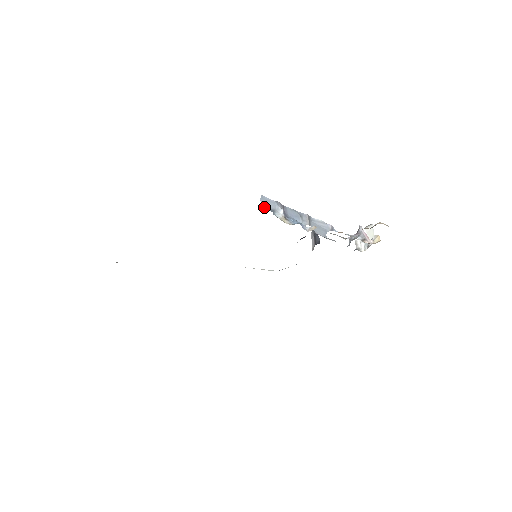
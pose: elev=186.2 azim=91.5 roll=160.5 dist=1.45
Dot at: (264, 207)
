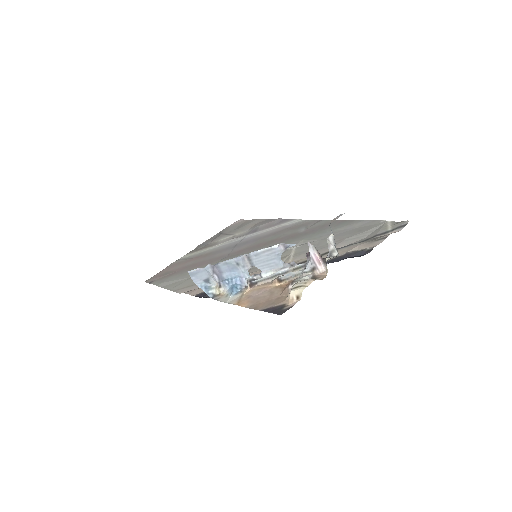
Dot at: (197, 284)
